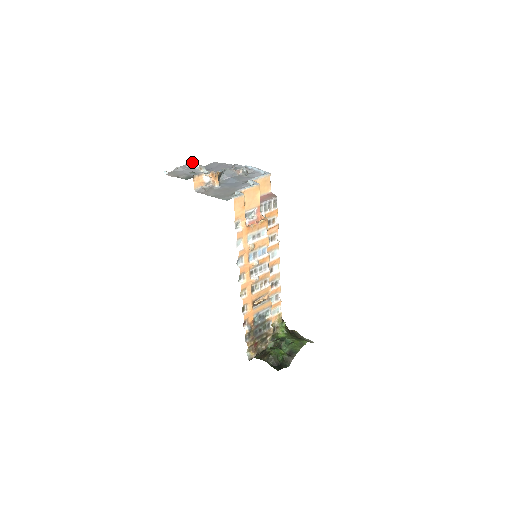
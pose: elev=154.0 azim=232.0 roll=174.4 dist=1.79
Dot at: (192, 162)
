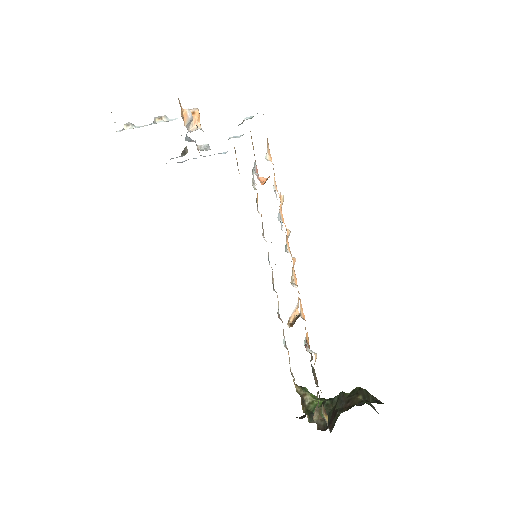
Dot at: occluded
